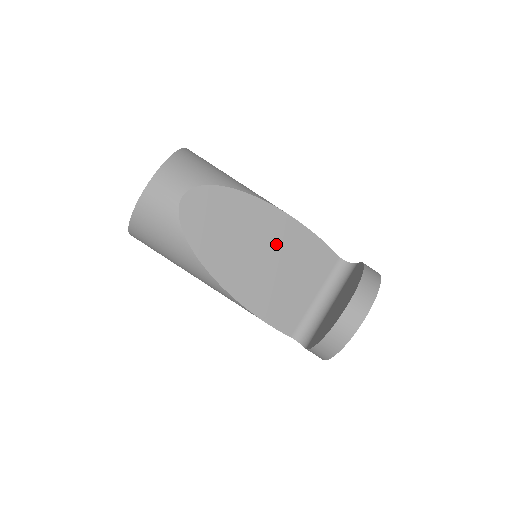
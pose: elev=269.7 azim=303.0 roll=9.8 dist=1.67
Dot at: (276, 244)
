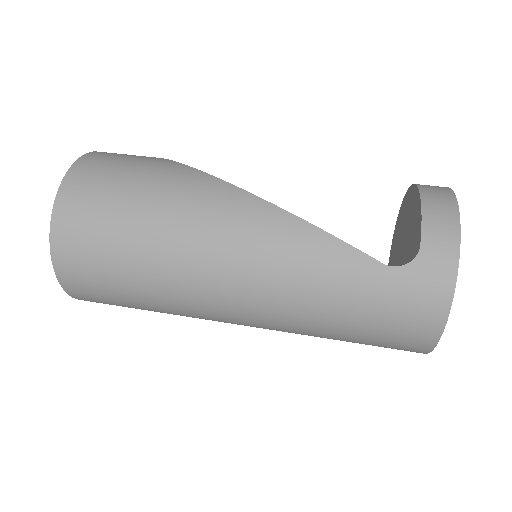
Dot at: occluded
